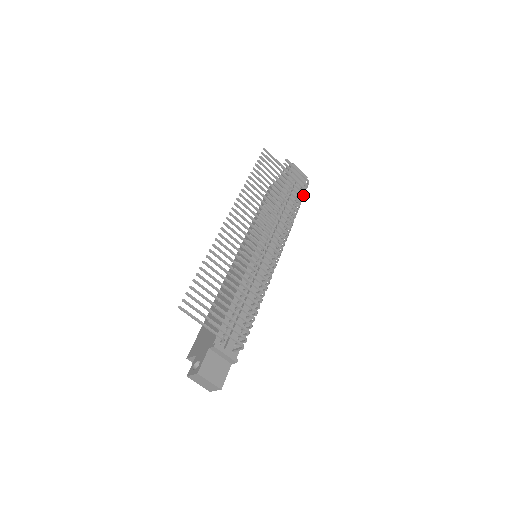
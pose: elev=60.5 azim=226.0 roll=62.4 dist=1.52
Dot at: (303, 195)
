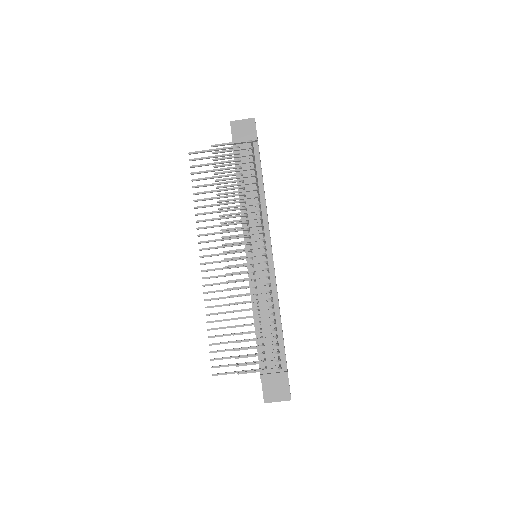
Dot at: occluded
